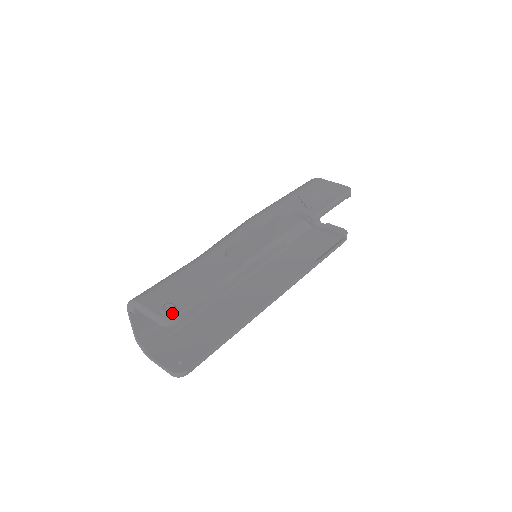
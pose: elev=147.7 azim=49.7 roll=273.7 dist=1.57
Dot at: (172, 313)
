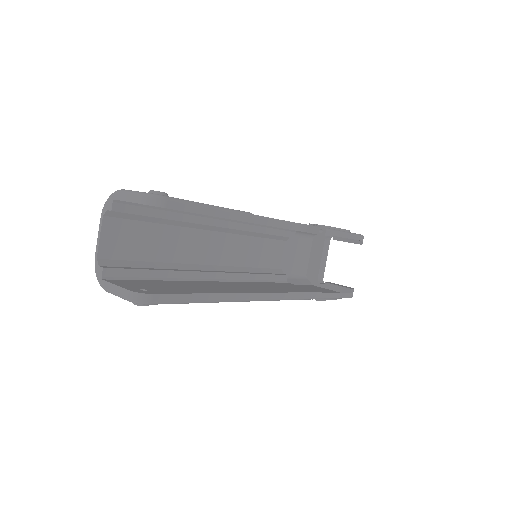
Dot at: (162, 194)
